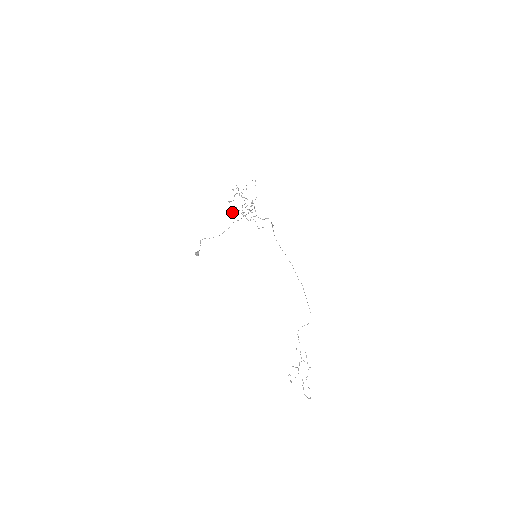
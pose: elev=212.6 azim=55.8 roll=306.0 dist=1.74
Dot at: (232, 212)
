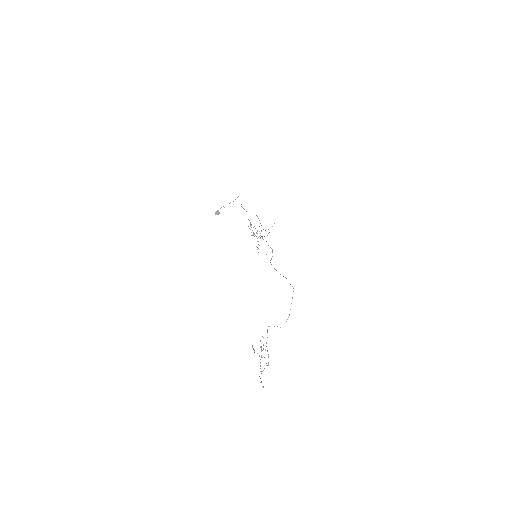
Dot at: occluded
